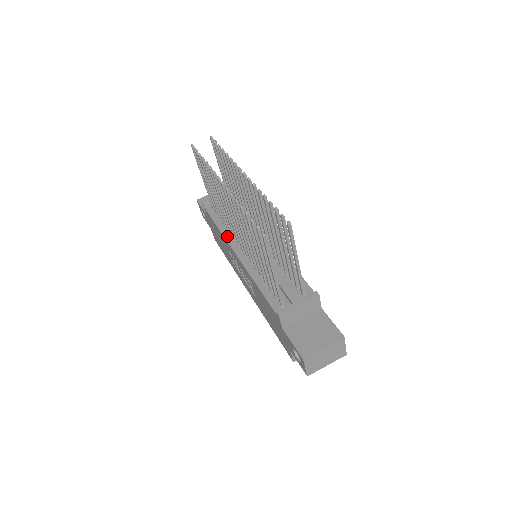
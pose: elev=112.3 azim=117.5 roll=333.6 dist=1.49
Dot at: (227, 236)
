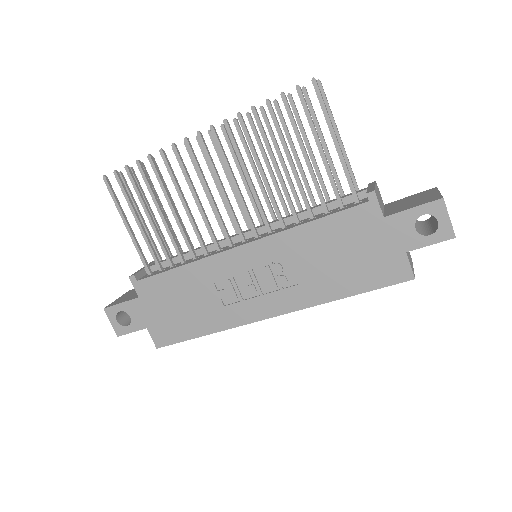
Dot at: (206, 256)
